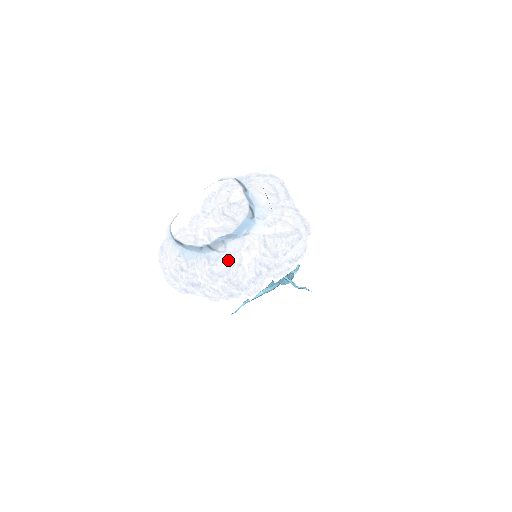
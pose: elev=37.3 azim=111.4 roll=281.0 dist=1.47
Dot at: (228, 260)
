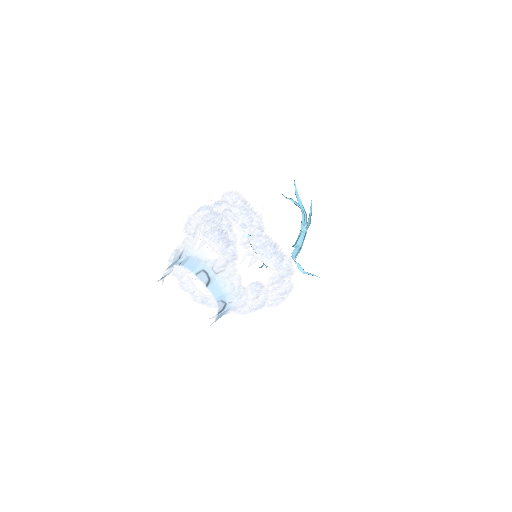
Dot at: occluded
